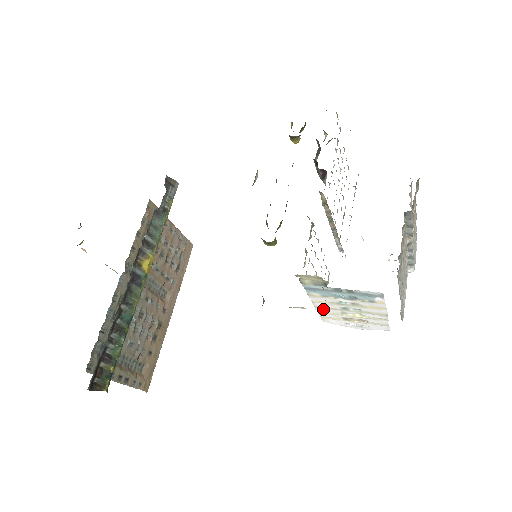
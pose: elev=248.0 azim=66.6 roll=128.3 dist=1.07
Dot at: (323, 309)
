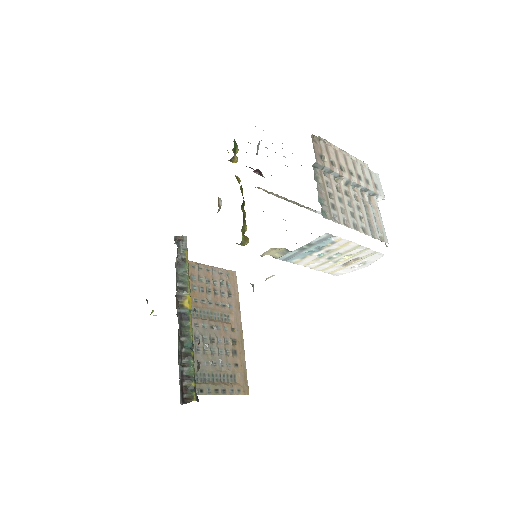
Dot at: occluded
